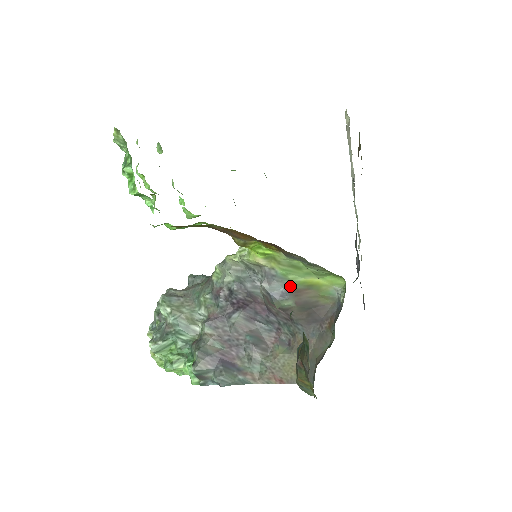
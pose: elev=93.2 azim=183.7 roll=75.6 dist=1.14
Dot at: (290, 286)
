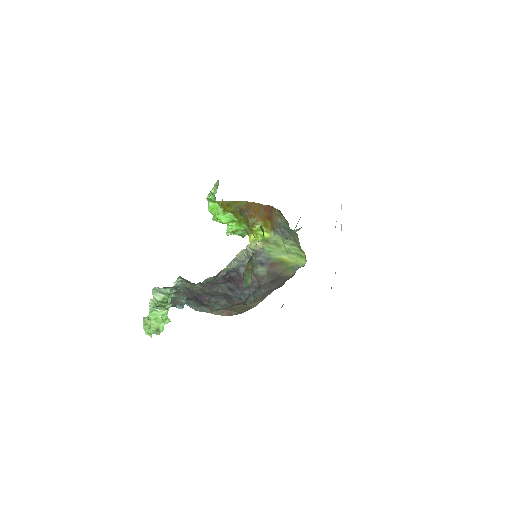
Dot at: (269, 260)
